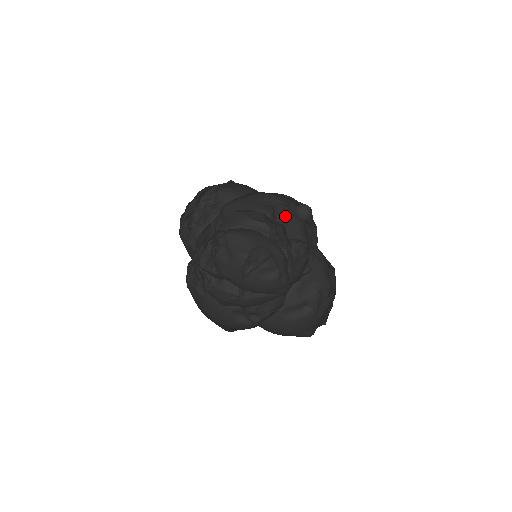
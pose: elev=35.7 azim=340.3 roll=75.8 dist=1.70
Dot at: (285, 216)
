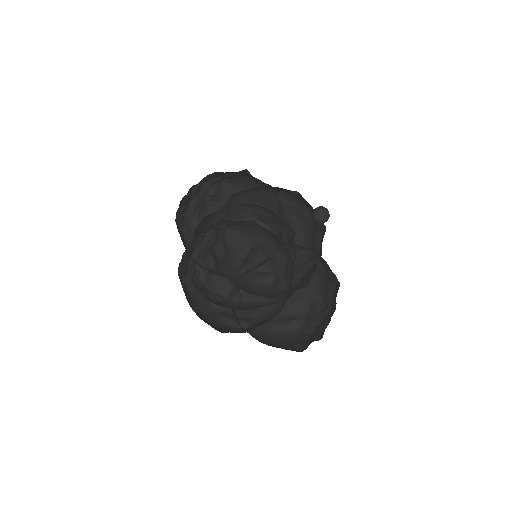
Dot at: (291, 220)
